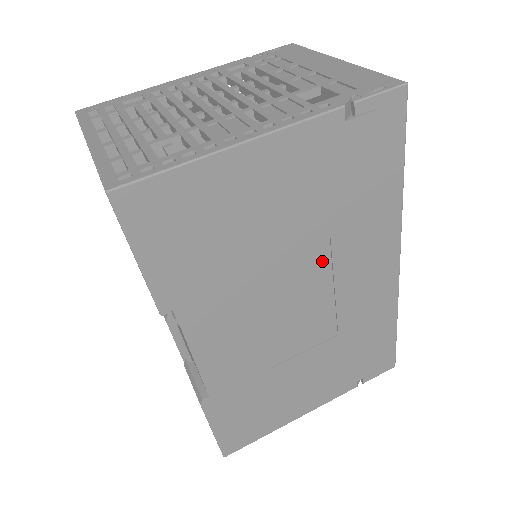
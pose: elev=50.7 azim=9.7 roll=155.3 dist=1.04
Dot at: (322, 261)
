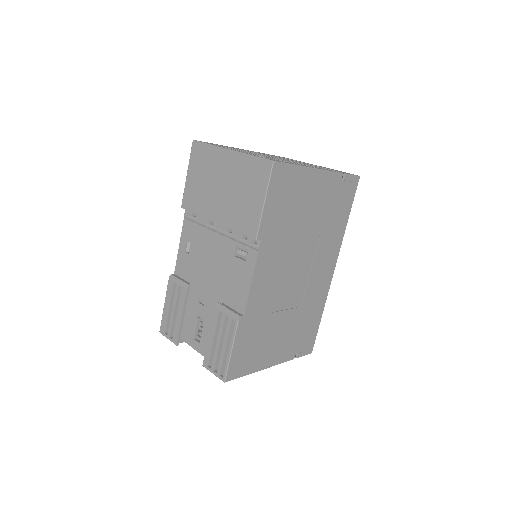
Dot at: (312, 249)
